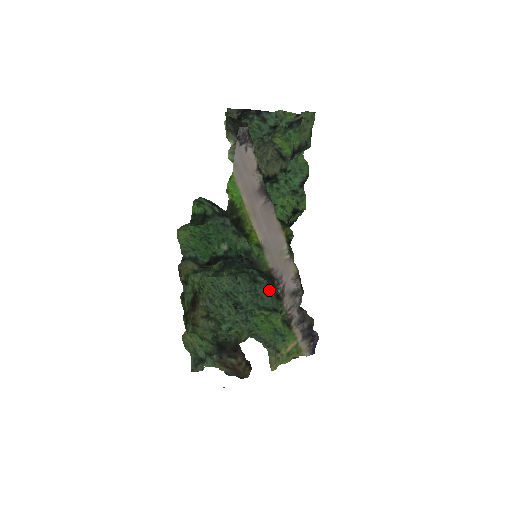
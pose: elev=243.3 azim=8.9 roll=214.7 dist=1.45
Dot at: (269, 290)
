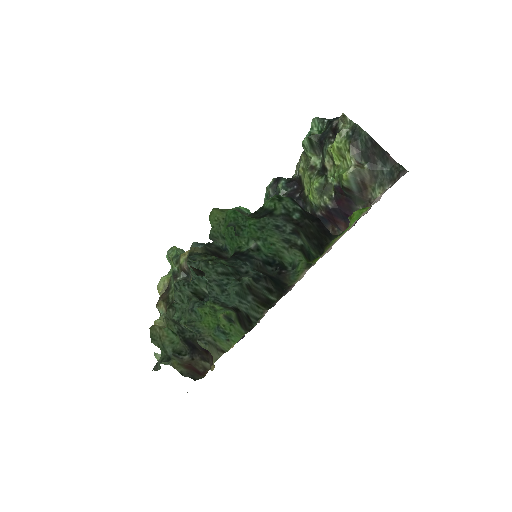
Dot at: (239, 288)
